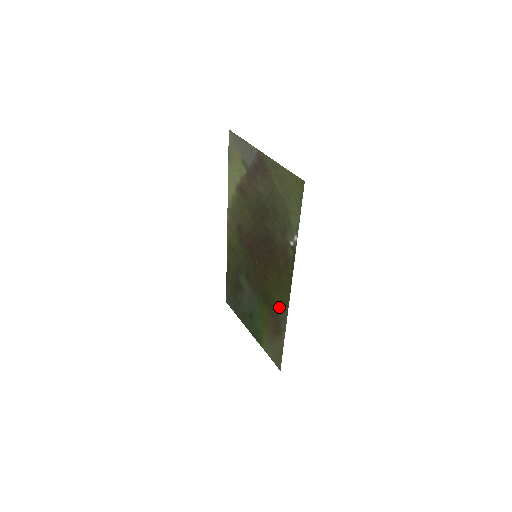
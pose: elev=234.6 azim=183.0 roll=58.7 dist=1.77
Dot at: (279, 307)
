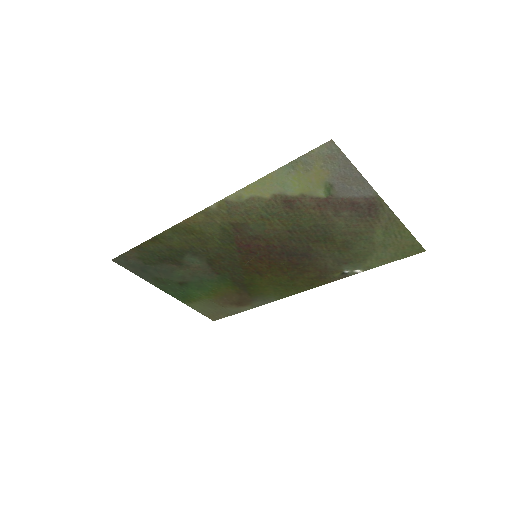
Dot at: (264, 294)
